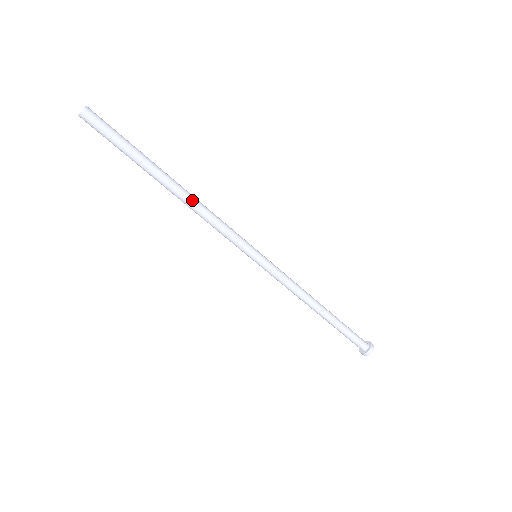
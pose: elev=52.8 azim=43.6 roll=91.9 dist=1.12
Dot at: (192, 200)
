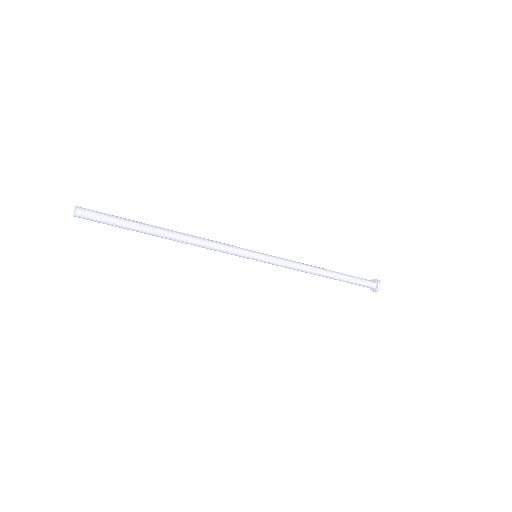
Dot at: (188, 236)
